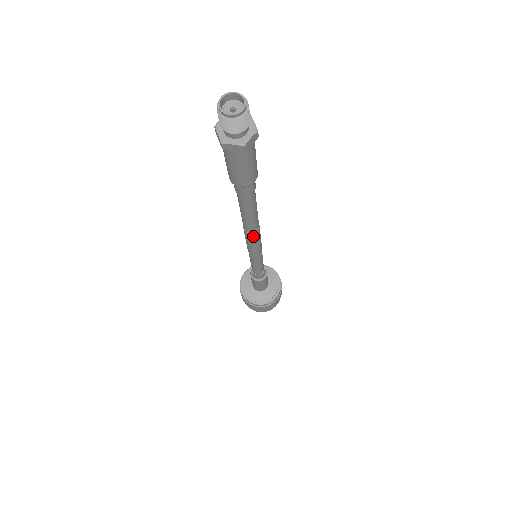
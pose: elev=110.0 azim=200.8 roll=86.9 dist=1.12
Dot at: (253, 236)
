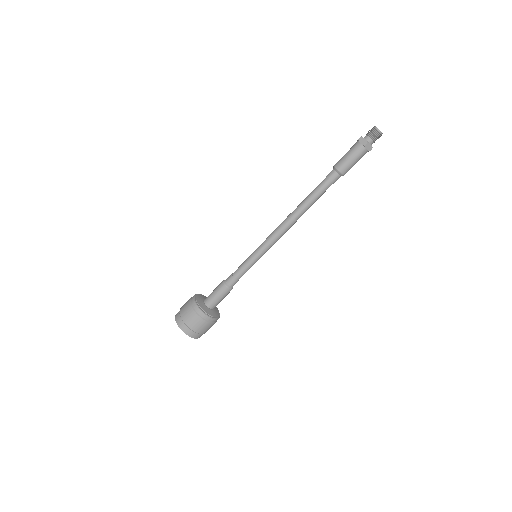
Dot at: (289, 221)
